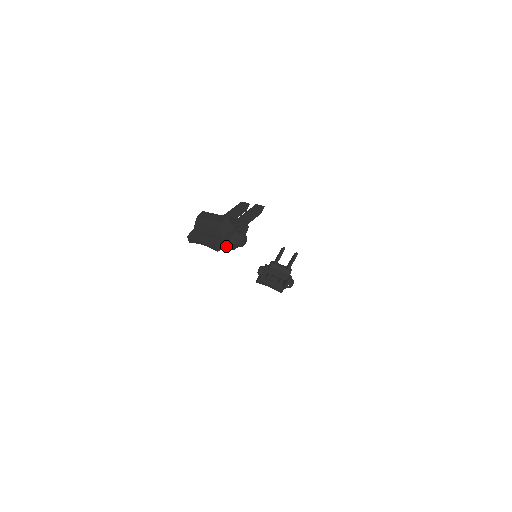
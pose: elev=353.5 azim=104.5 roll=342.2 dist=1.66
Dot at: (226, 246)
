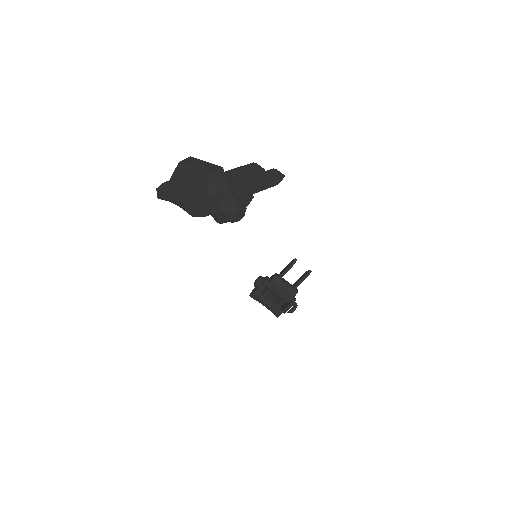
Dot at: (210, 213)
